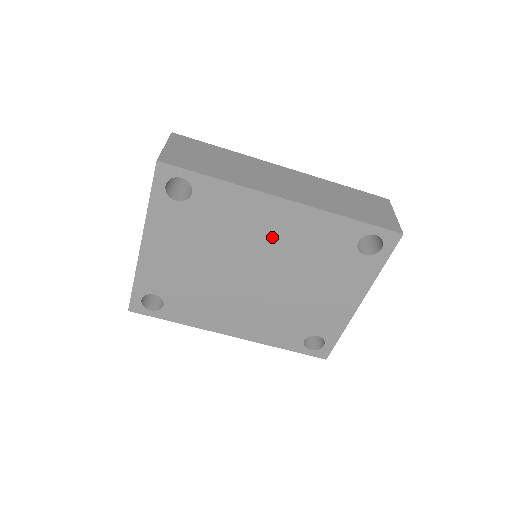
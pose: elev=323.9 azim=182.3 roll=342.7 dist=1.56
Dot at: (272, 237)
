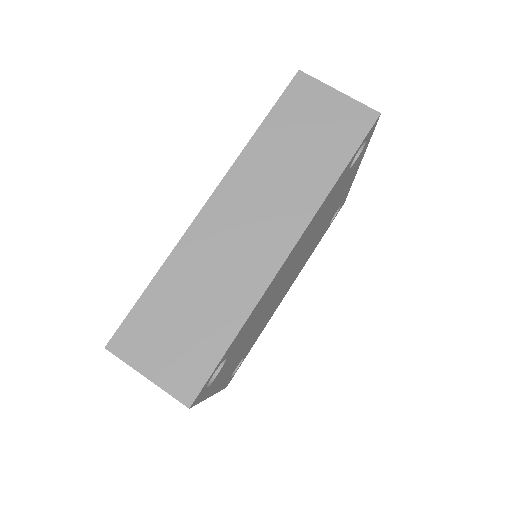
Dot at: (291, 263)
